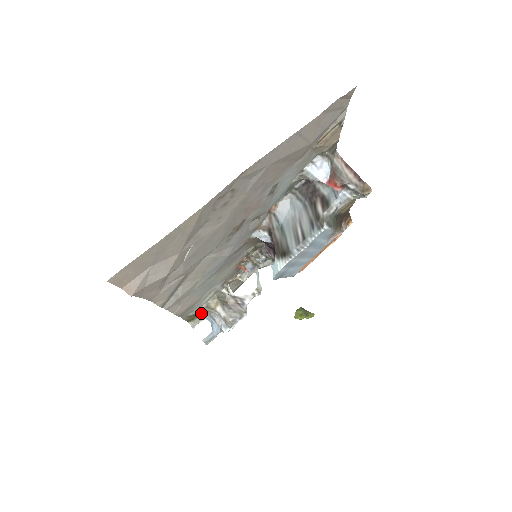
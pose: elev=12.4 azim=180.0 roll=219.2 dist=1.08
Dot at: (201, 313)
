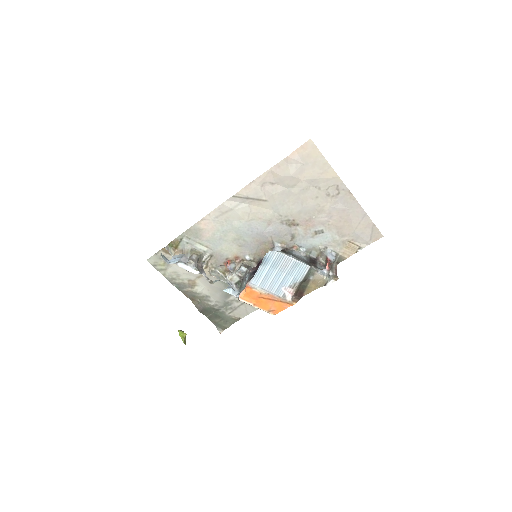
Dot at: (178, 251)
